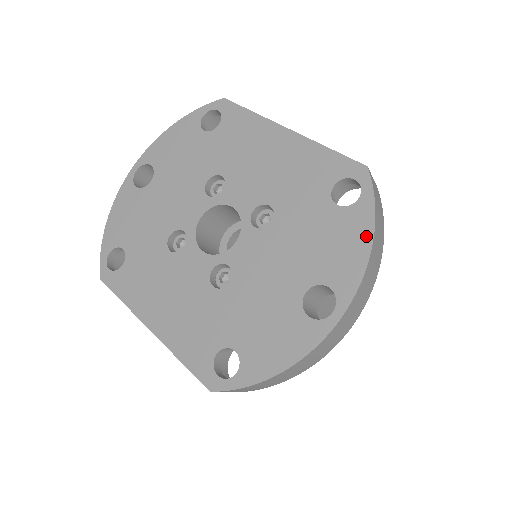
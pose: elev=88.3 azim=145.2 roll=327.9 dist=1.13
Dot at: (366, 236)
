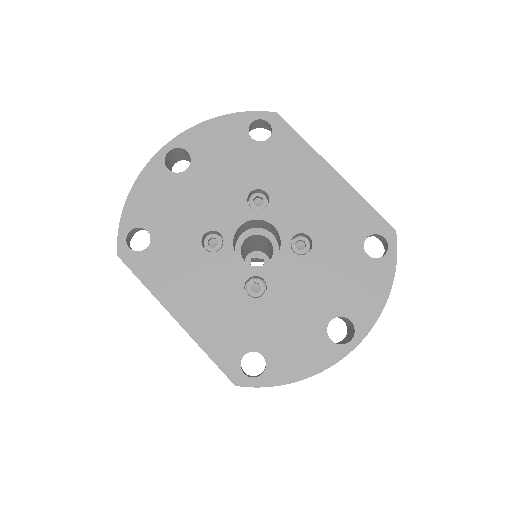
Dot at: (386, 287)
